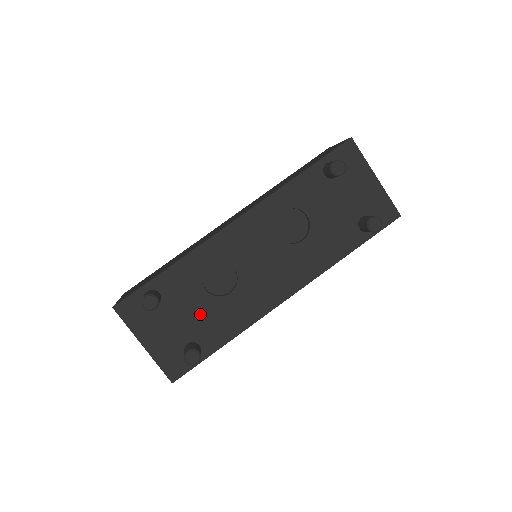
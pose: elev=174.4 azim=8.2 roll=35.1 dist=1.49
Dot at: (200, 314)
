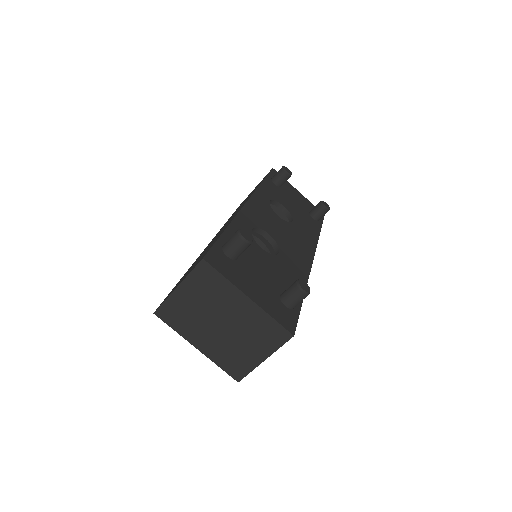
Dot at: (271, 269)
